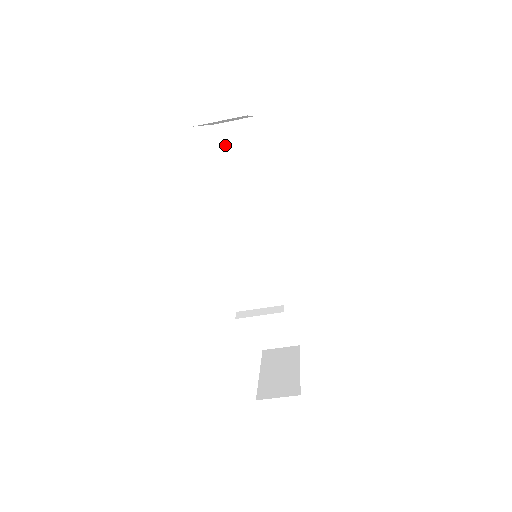
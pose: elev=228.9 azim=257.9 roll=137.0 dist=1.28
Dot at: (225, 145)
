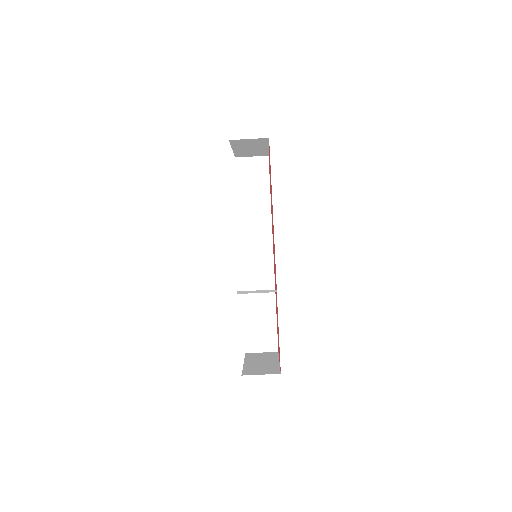
Dot at: (241, 174)
